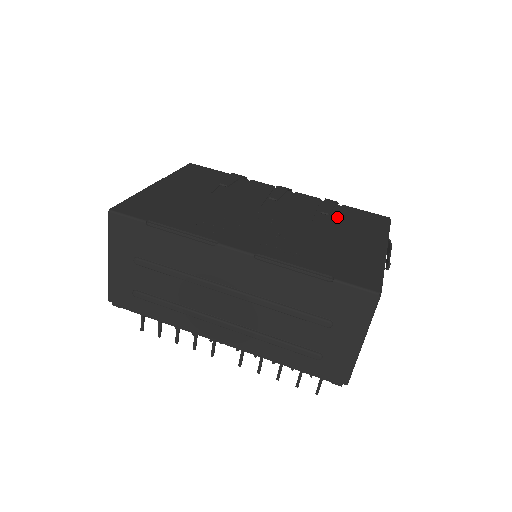
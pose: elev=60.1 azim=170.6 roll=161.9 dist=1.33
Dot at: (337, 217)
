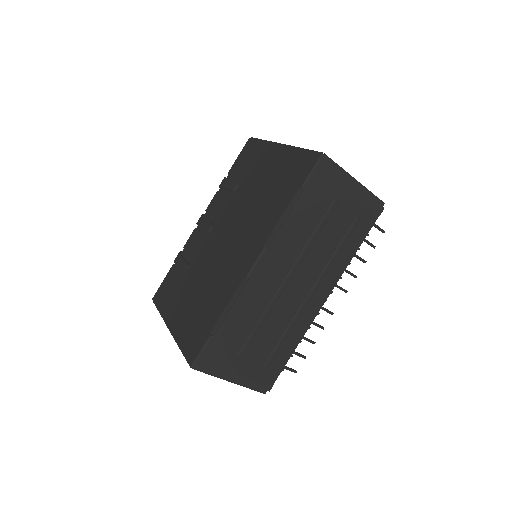
Dot at: (240, 179)
